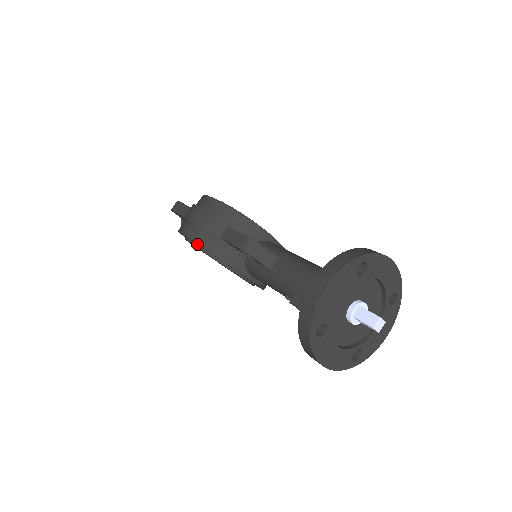
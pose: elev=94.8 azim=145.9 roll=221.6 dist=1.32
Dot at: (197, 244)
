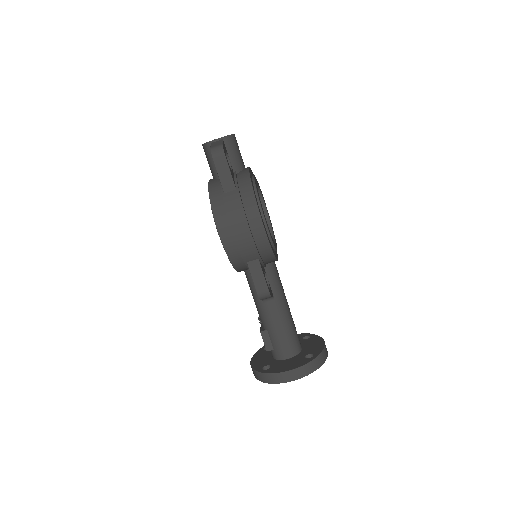
Dot at: (225, 249)
